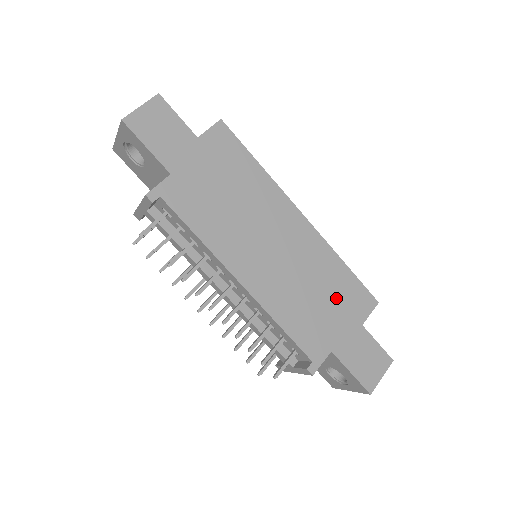
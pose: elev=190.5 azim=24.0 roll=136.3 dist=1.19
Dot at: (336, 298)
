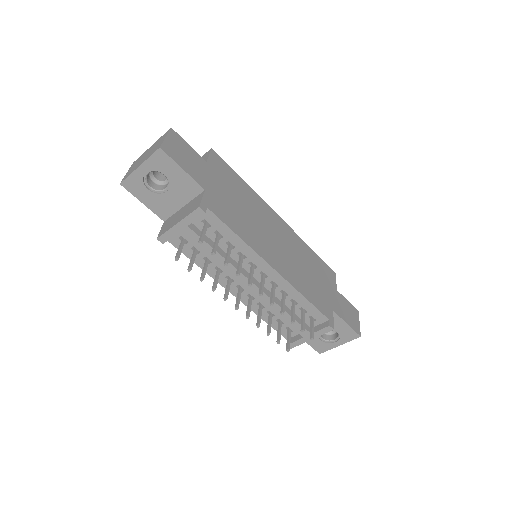
Dot at: (318, 273)
